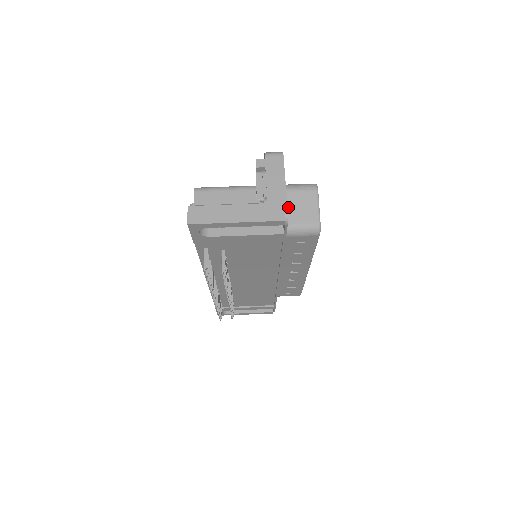
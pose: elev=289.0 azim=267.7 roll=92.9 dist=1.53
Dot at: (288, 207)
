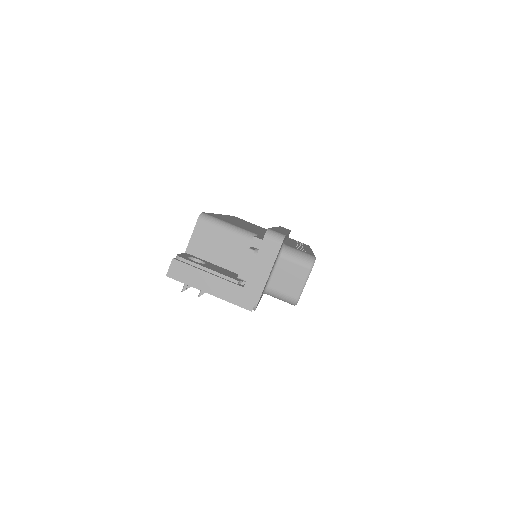
Dot at: (276, 273)
